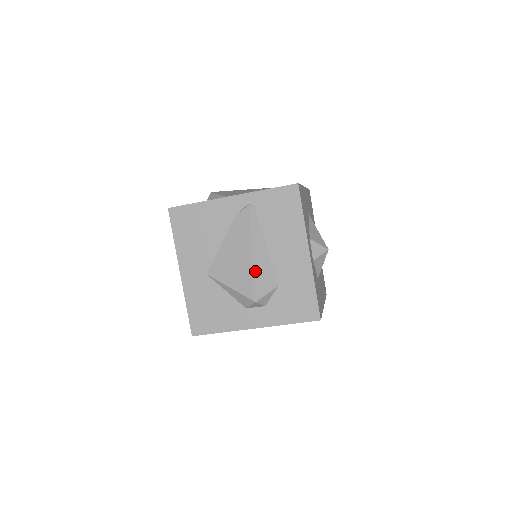
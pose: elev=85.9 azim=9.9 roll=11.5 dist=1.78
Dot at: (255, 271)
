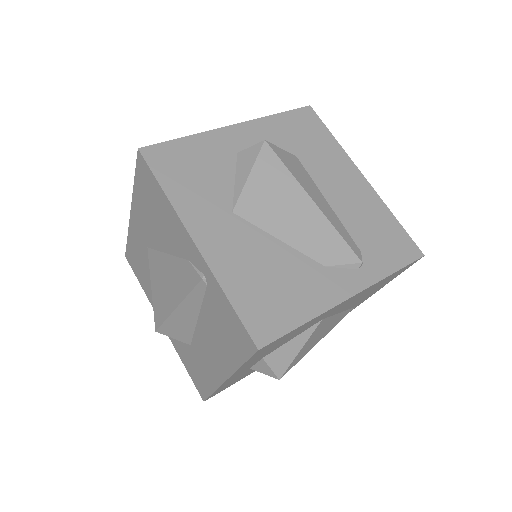
Dot at: (169, 319)
